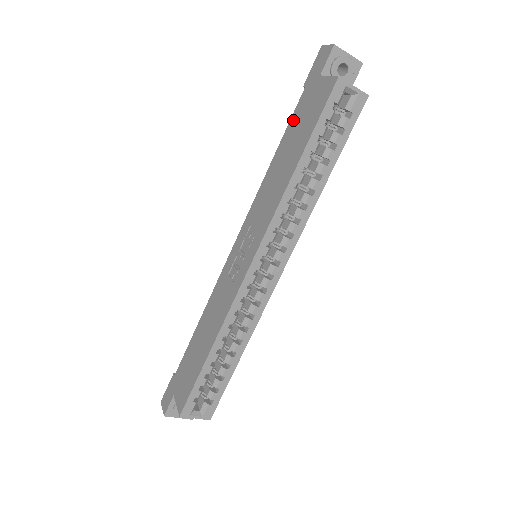
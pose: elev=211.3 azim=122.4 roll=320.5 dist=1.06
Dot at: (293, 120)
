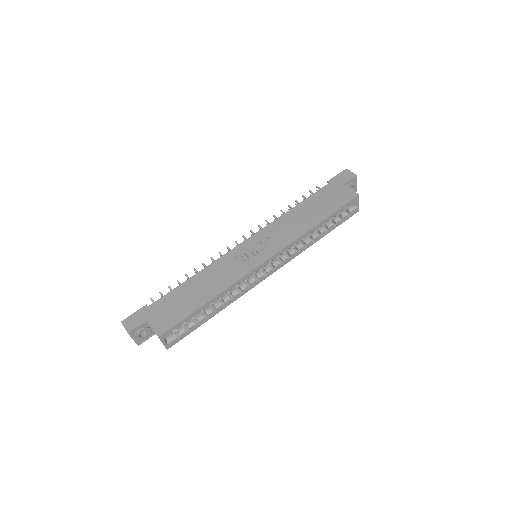
Dot at: (317, 195)
